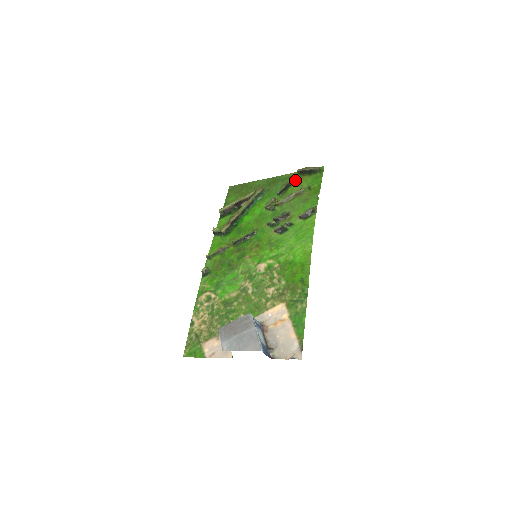
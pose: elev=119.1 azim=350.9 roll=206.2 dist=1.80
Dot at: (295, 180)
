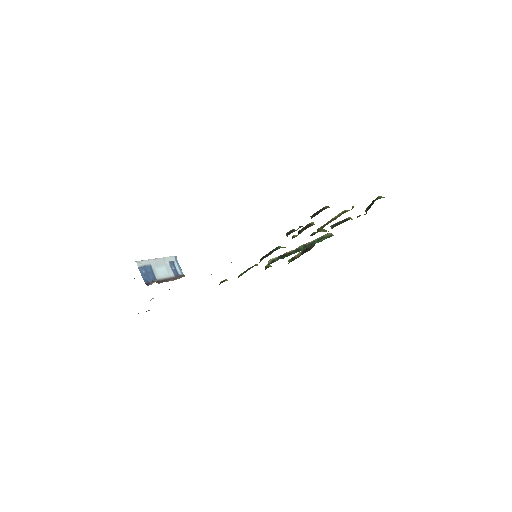
Dot at: (357, 217)
